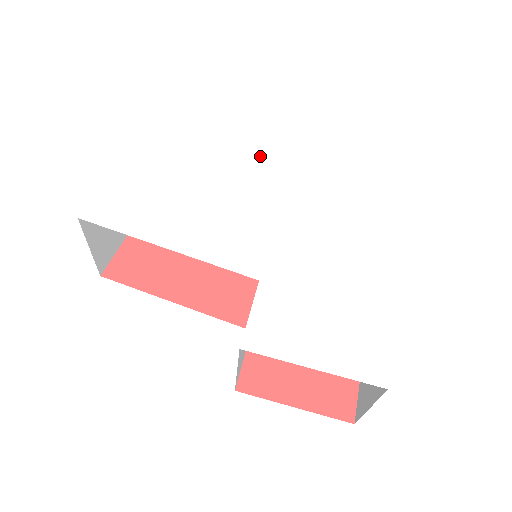
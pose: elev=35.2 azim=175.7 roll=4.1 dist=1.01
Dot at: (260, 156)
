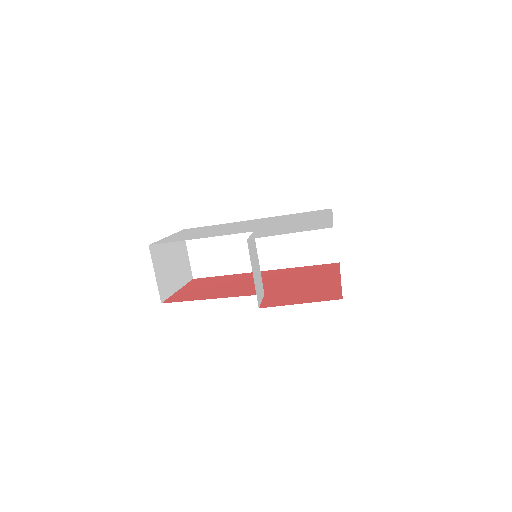
Dot at: (247, 220)
